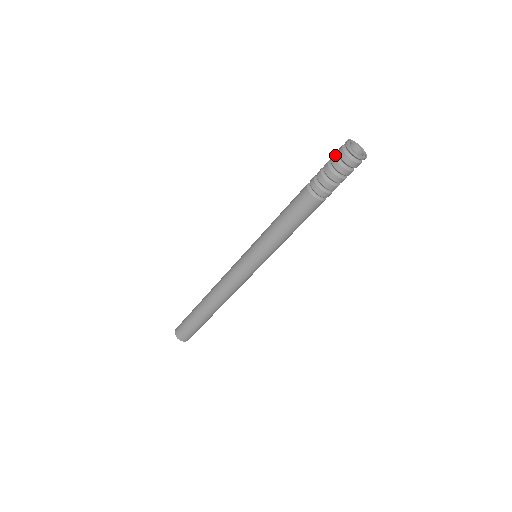
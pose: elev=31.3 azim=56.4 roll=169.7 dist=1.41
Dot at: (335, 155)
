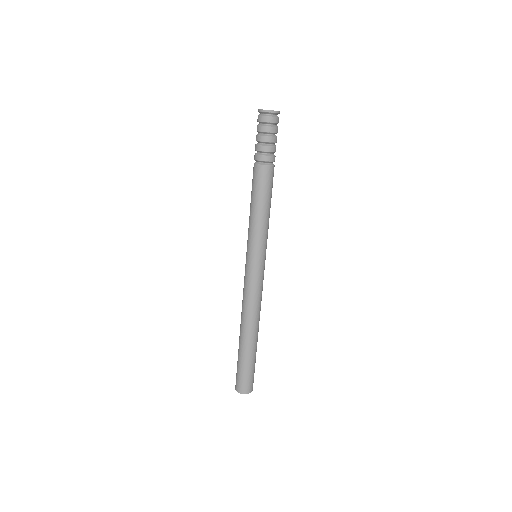
Dot at: (257, 125)
